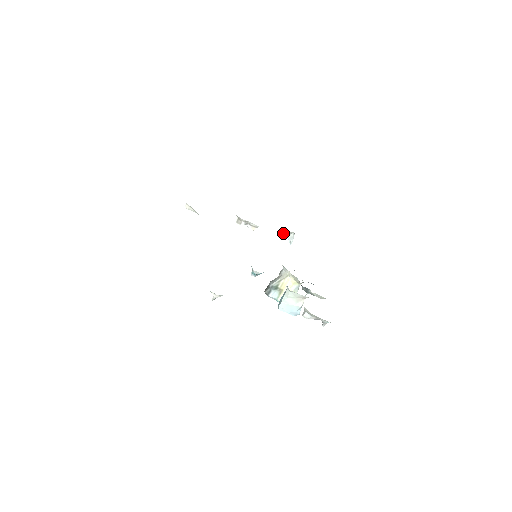
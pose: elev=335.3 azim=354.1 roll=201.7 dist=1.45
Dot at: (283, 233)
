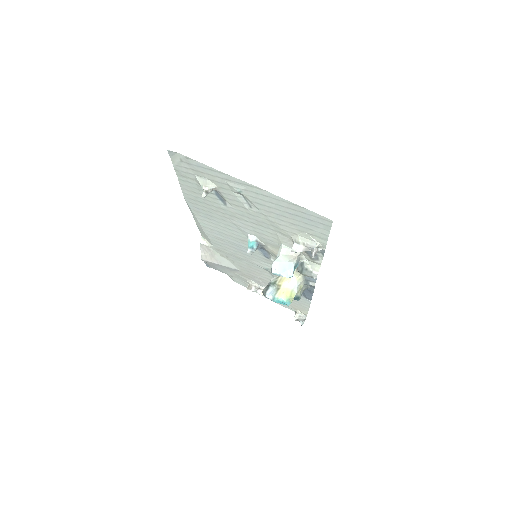
Dot at: occluded
